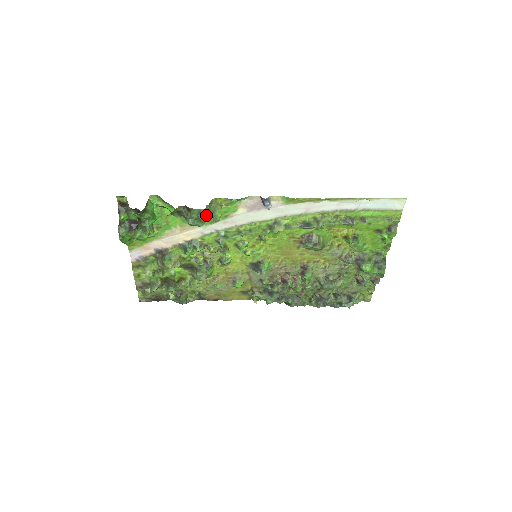
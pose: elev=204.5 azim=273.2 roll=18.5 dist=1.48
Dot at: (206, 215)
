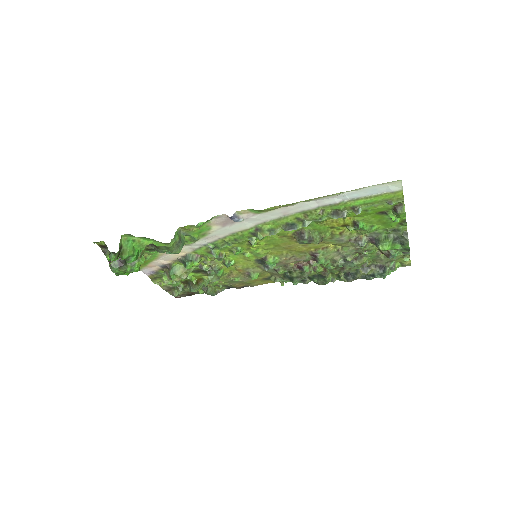
Dot at: (176, 247)
